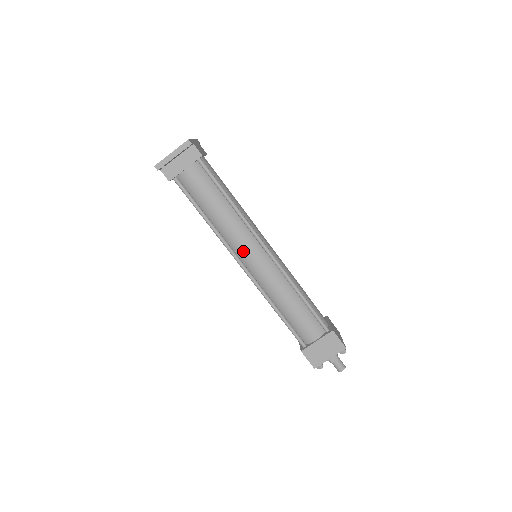
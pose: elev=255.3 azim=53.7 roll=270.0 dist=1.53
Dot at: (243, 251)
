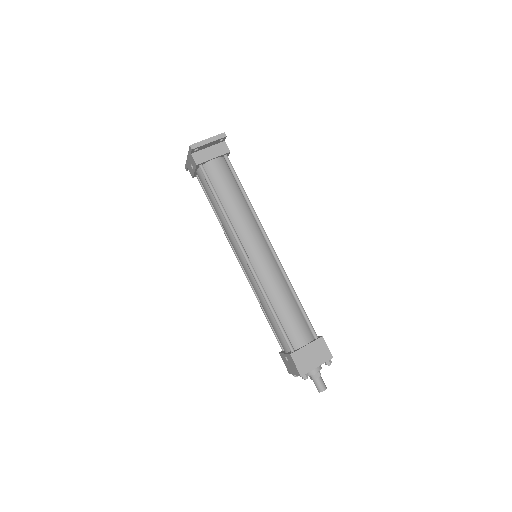
Dot at: (250, 242)
